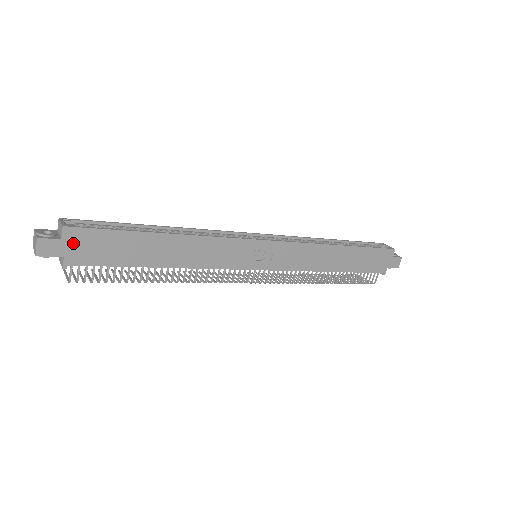
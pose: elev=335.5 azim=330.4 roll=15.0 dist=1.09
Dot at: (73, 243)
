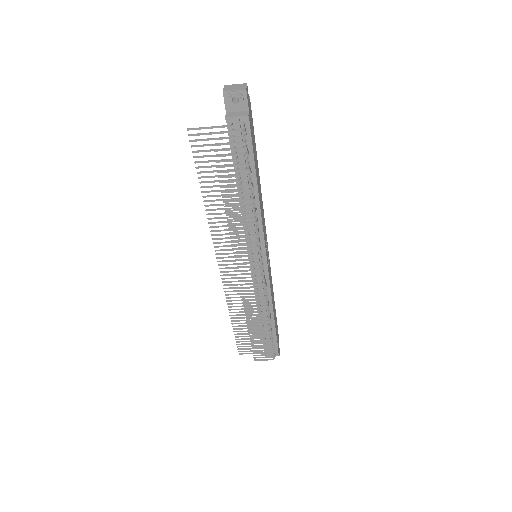
Dot at: (250, 111)
